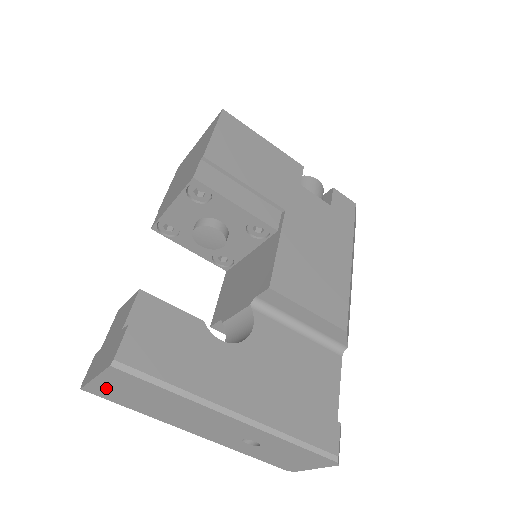
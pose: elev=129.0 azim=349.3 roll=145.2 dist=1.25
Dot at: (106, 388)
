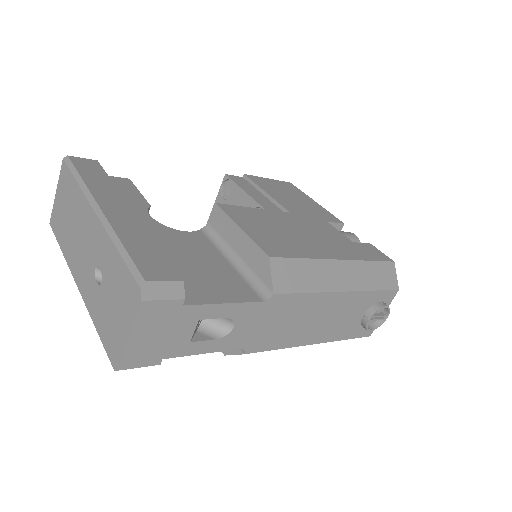
Dot at: (57, 208)
